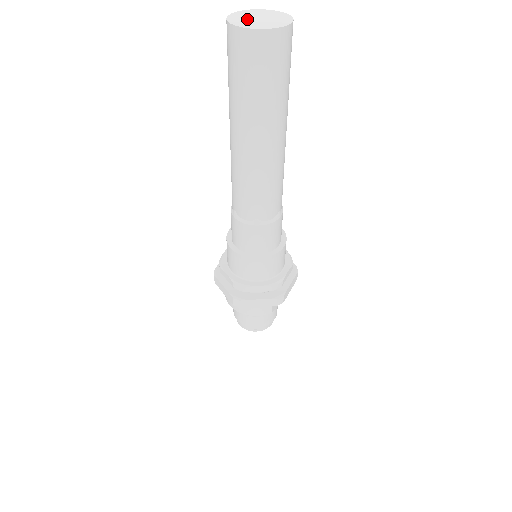
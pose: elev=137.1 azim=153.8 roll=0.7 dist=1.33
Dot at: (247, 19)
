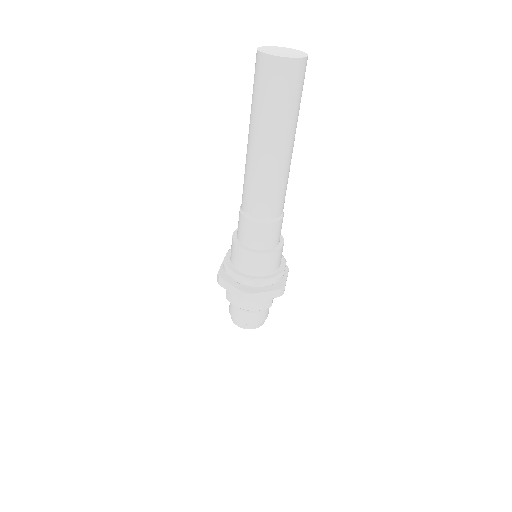
Dot at: (274, 51)
